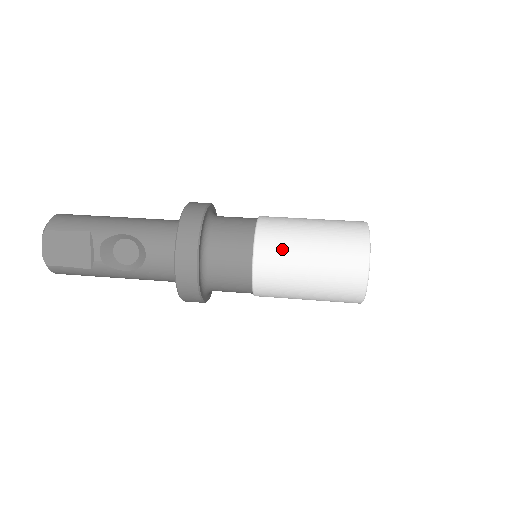
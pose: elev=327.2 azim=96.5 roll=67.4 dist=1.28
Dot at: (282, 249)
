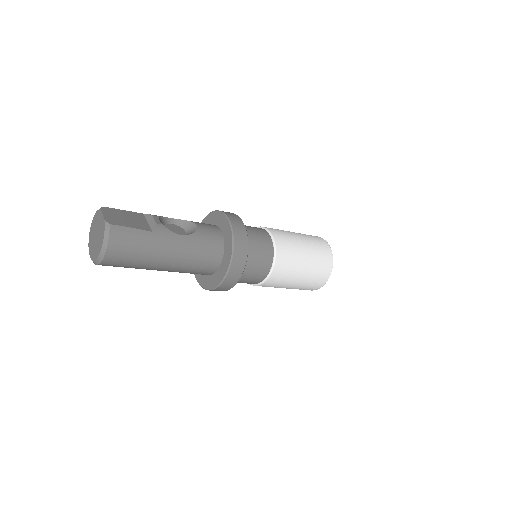
Dot at: (279, 230)
